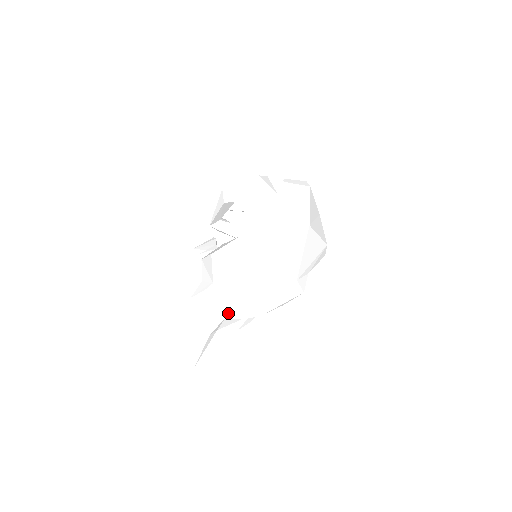
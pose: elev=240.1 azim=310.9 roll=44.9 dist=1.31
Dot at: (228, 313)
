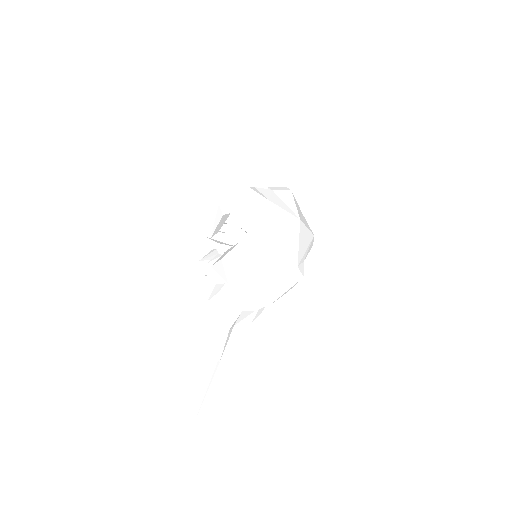
Dot at: (244, 306)
